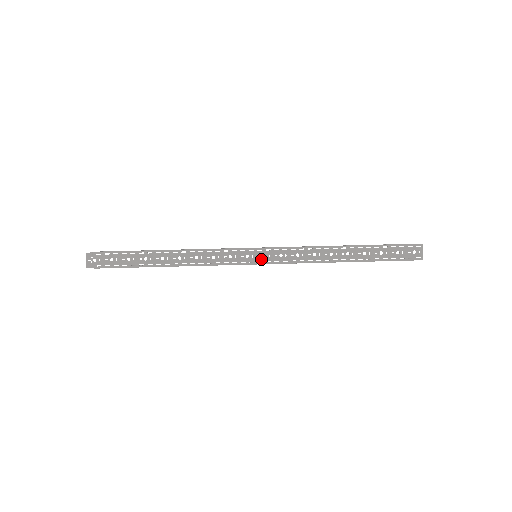
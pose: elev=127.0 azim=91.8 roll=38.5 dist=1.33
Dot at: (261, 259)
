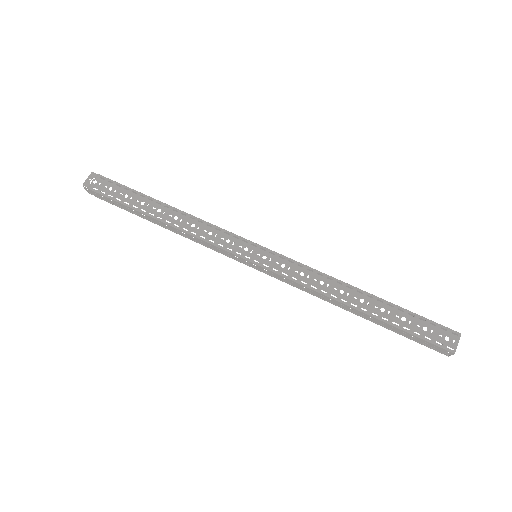
Dot at: (259, 259)
